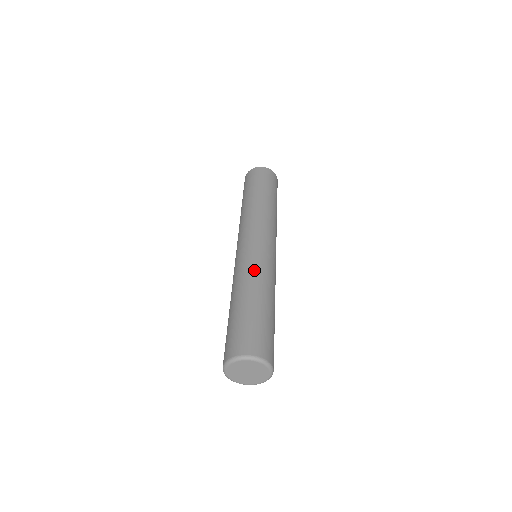
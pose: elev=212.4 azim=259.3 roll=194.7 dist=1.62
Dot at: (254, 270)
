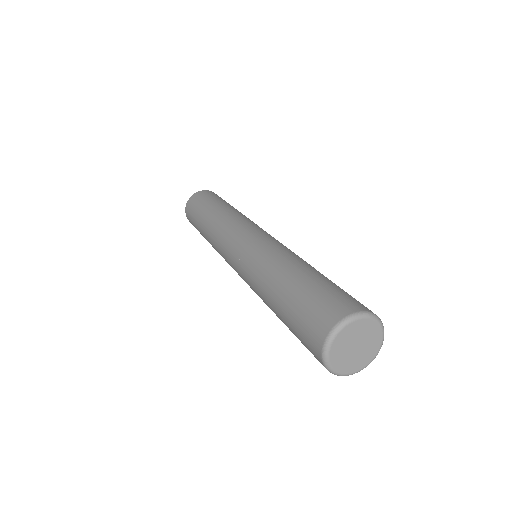
Dot at: occluded
